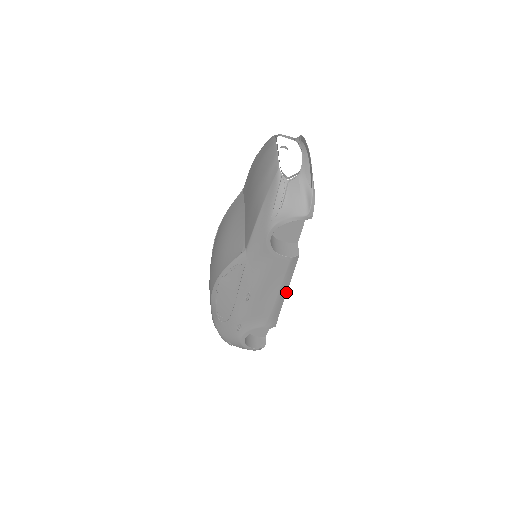
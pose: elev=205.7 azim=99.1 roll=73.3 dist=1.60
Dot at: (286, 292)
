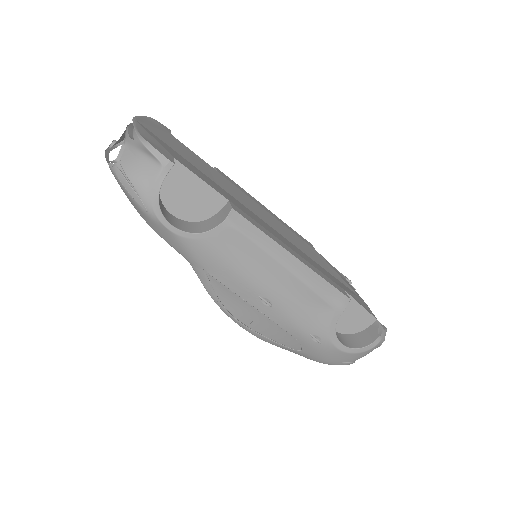
Dot at: (292, 256)
